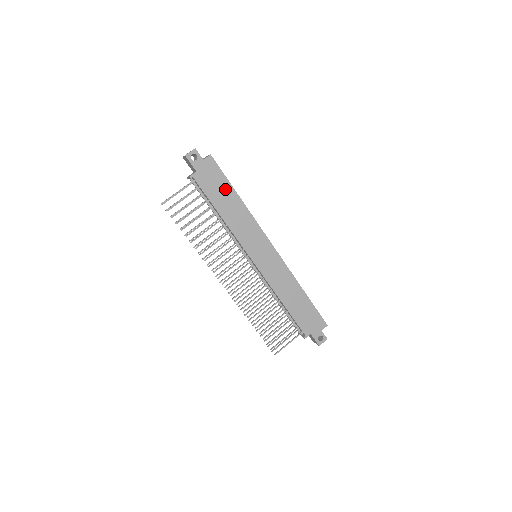
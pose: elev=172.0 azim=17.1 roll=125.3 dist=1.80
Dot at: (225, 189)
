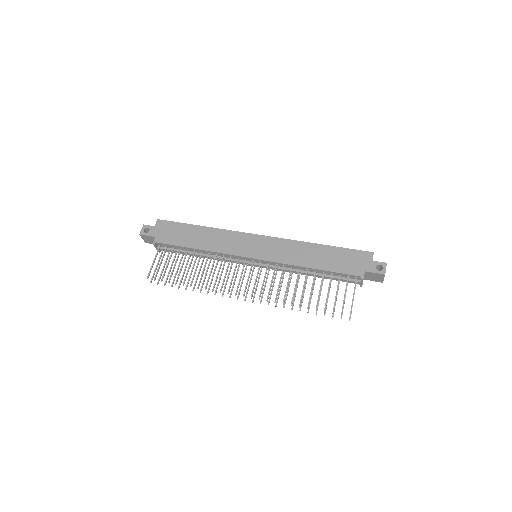
Dot at: (186, 230)
